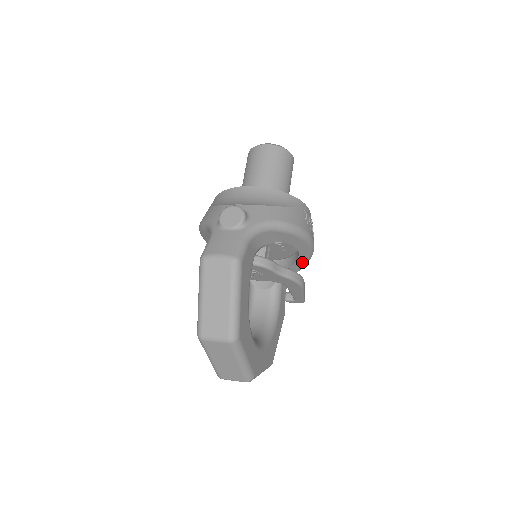
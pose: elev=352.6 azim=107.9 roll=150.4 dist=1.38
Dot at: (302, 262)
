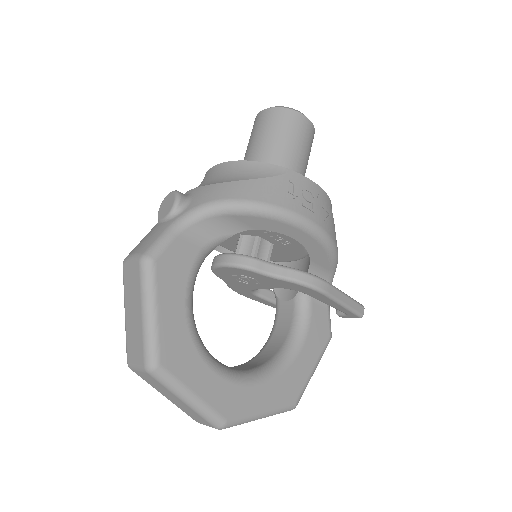
Dot at: (322, 256)
